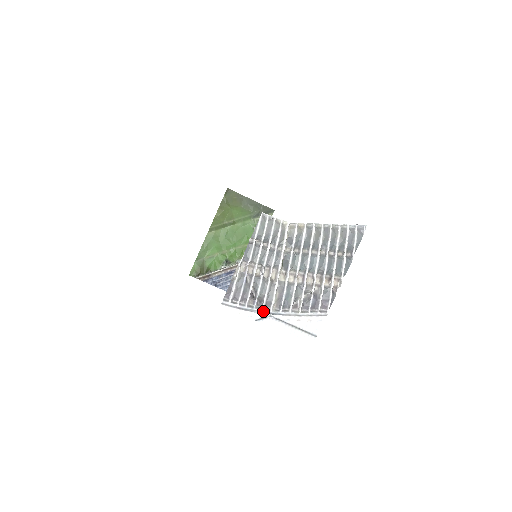
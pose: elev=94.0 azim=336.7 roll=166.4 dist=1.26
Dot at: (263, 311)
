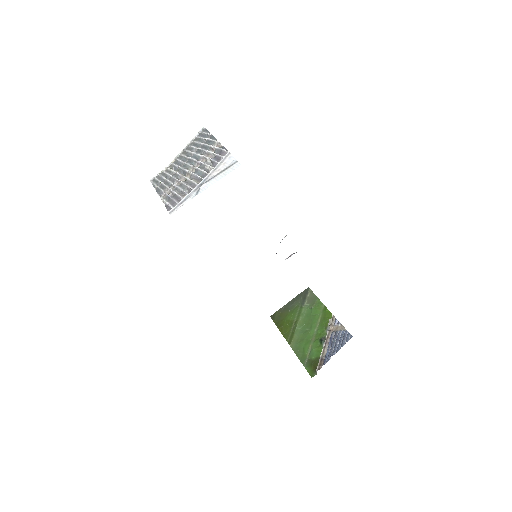
Dot at: (194, 189)
